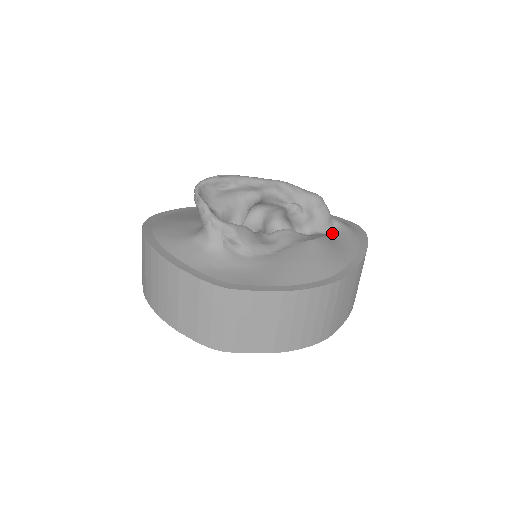
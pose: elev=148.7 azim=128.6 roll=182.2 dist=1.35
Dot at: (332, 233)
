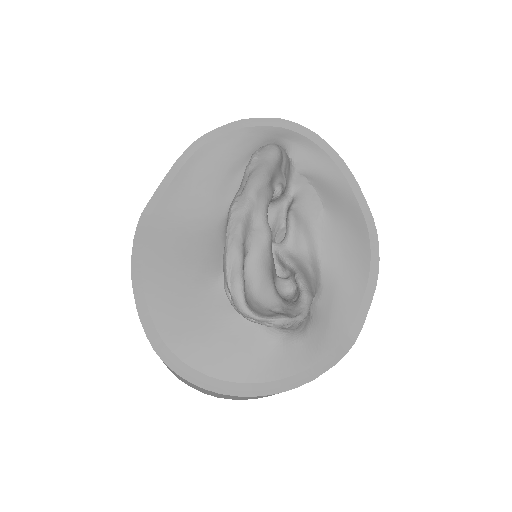
Dot at: (296, 165)
